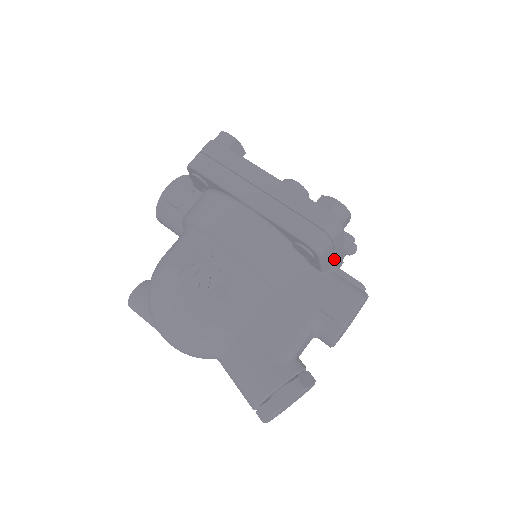
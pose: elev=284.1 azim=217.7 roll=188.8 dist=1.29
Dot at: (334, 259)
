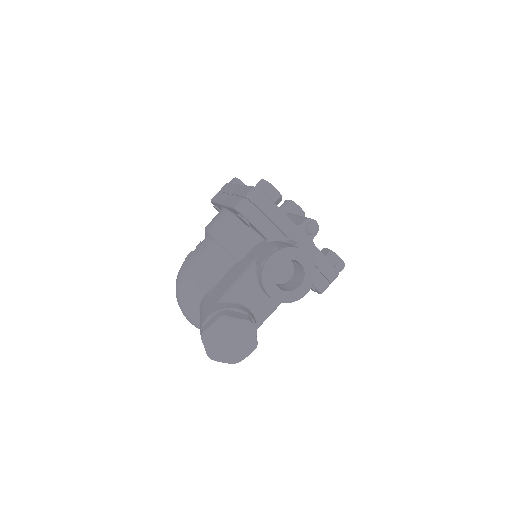
Dot at: (280, 230)
